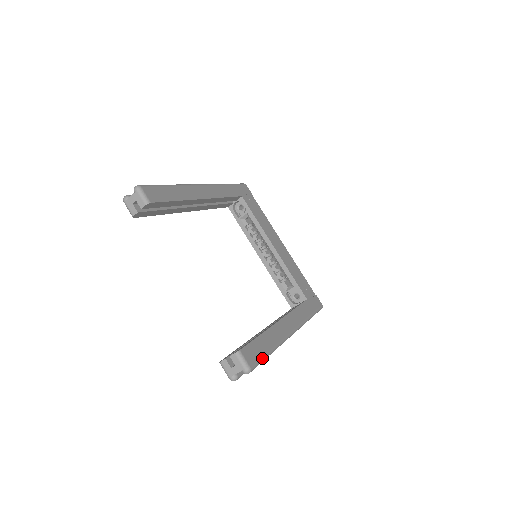
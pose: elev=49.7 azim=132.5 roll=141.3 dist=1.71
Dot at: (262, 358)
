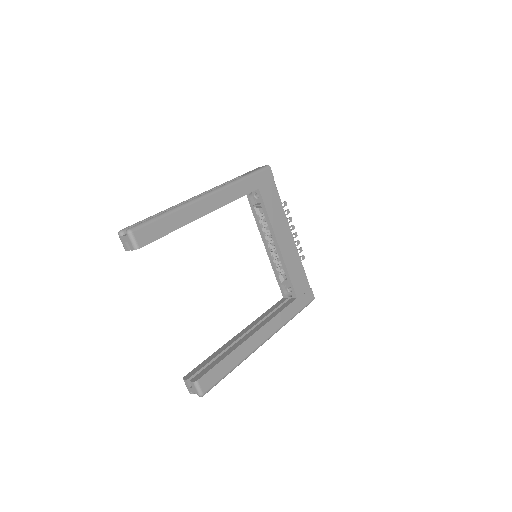
Dot at: (219, 381)
